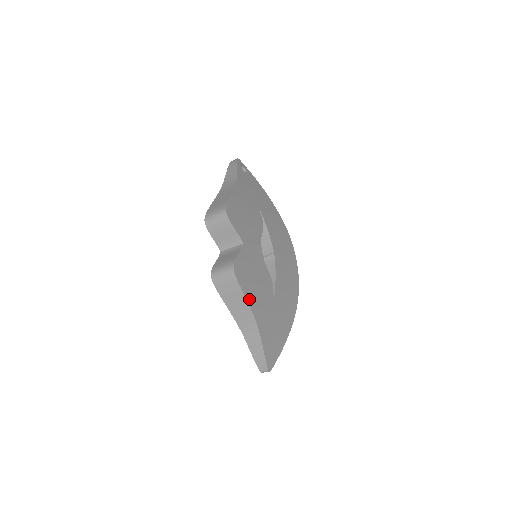
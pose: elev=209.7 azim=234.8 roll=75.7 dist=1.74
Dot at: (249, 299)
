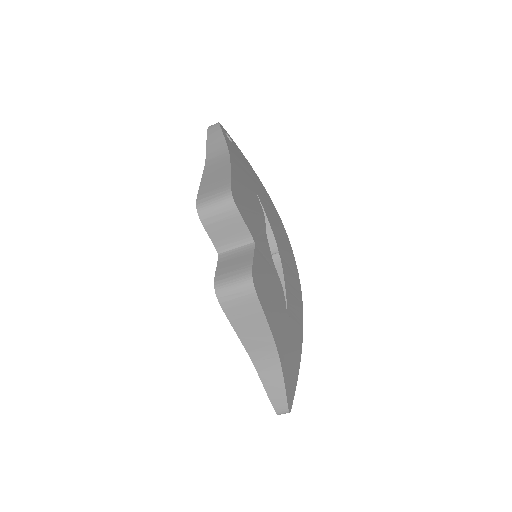
Dot at: (269, 321)
